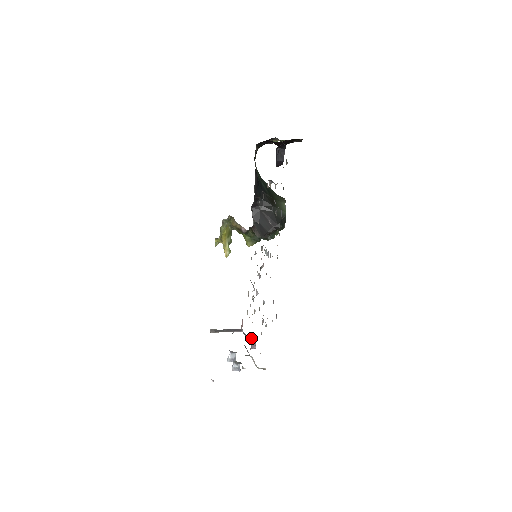
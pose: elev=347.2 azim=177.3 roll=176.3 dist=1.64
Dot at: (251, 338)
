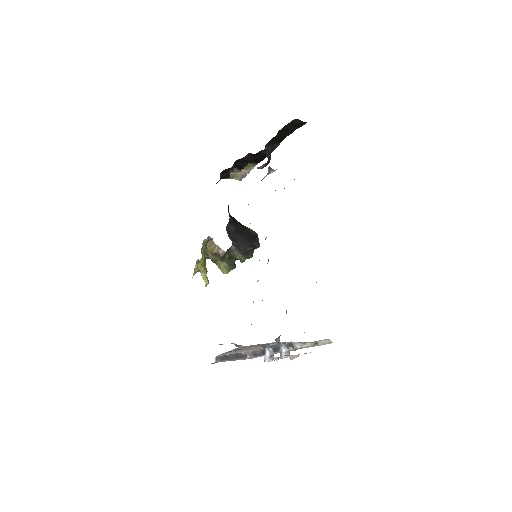
Dot at: (275, 339)
